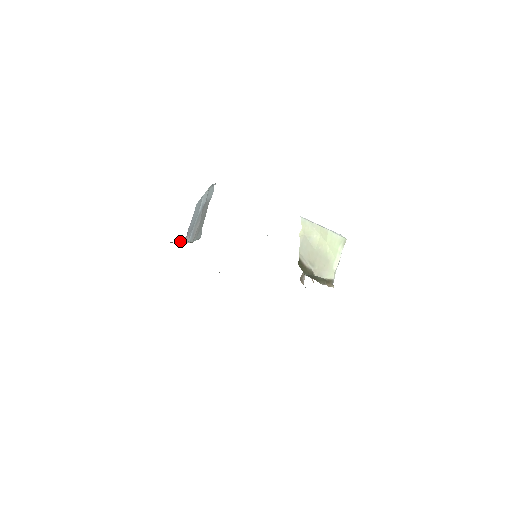
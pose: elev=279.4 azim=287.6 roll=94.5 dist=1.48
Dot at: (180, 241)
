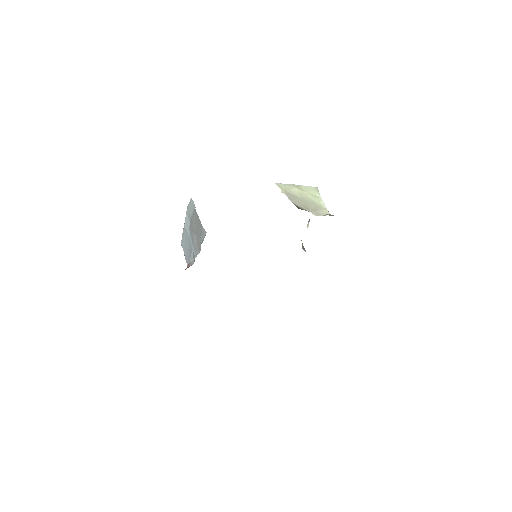
Dot at: (186, 268)
